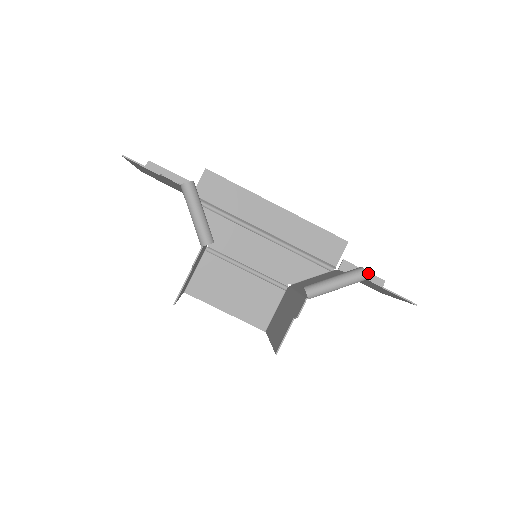
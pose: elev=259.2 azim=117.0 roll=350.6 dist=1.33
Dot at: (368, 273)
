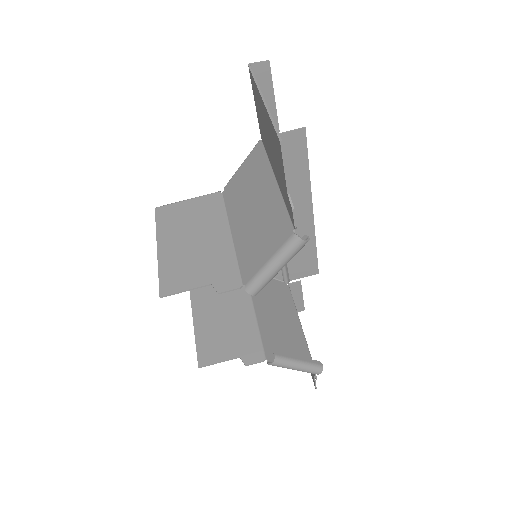
Dot at: (302, 299)
